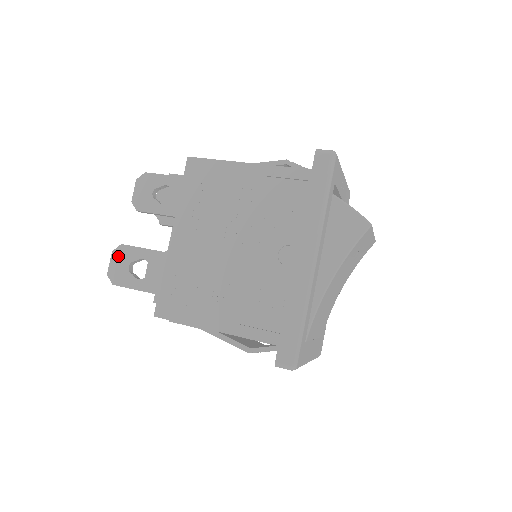
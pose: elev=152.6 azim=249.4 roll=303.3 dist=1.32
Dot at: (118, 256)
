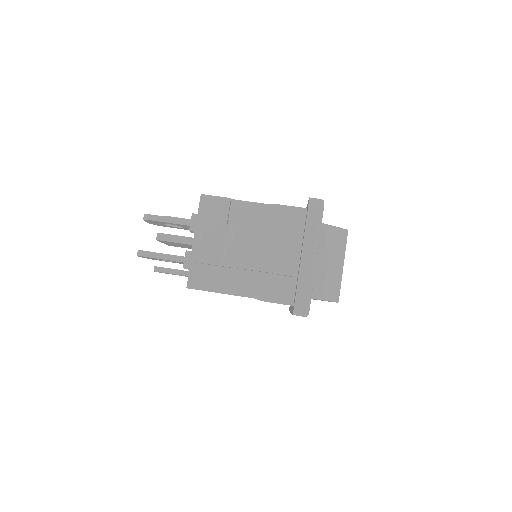
Dot at: occluded
